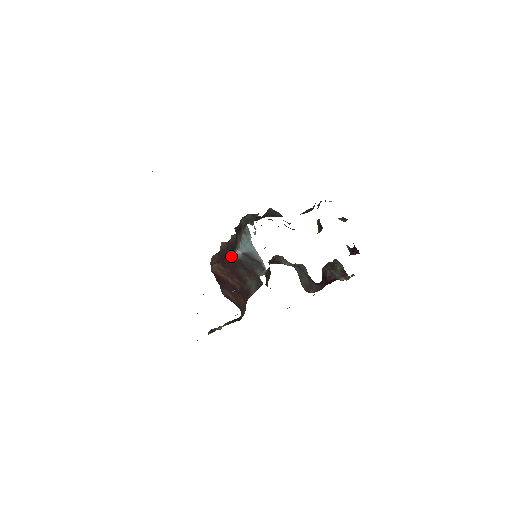
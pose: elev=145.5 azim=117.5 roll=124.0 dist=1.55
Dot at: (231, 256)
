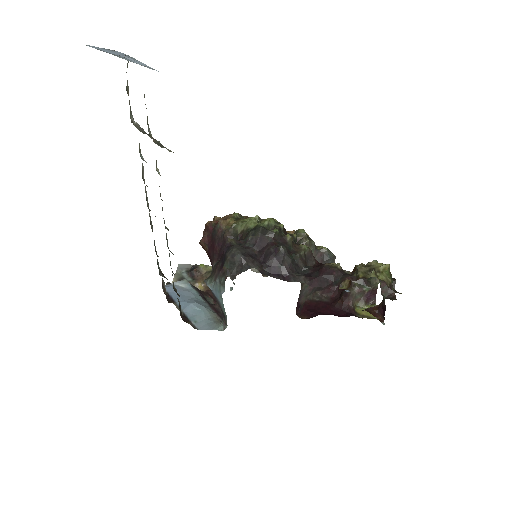
Dot at: (215, 259)
